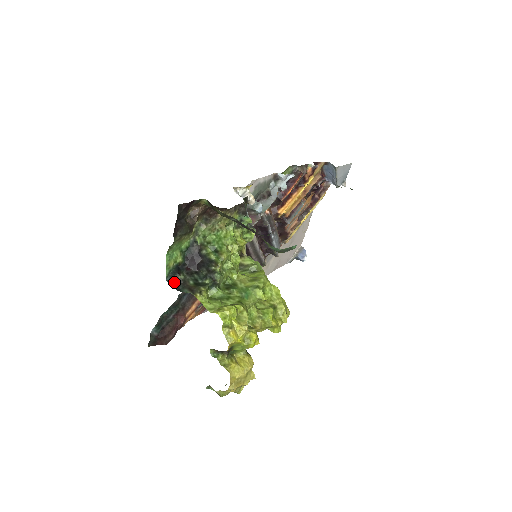
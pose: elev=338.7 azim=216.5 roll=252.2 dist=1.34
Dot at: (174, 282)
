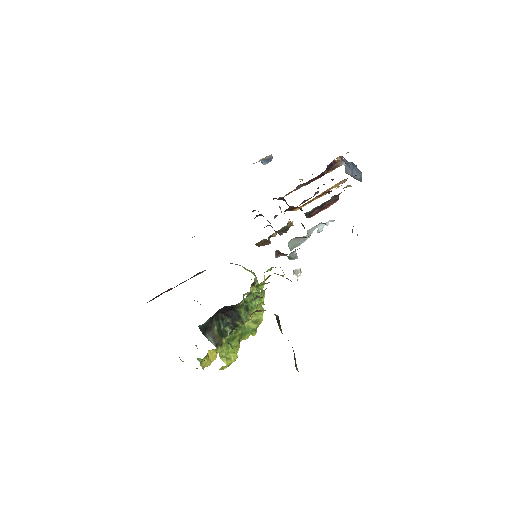
Dot at: (204, 329)
